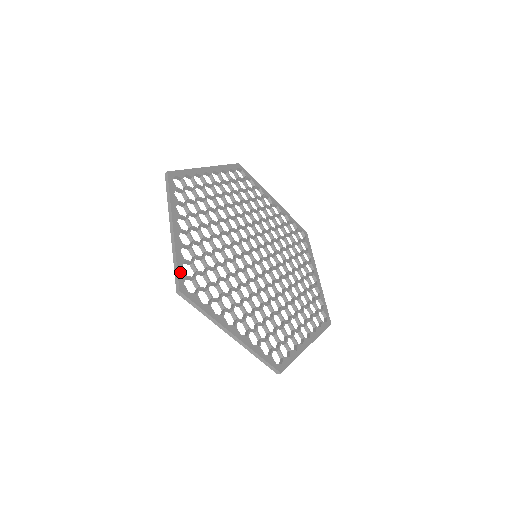
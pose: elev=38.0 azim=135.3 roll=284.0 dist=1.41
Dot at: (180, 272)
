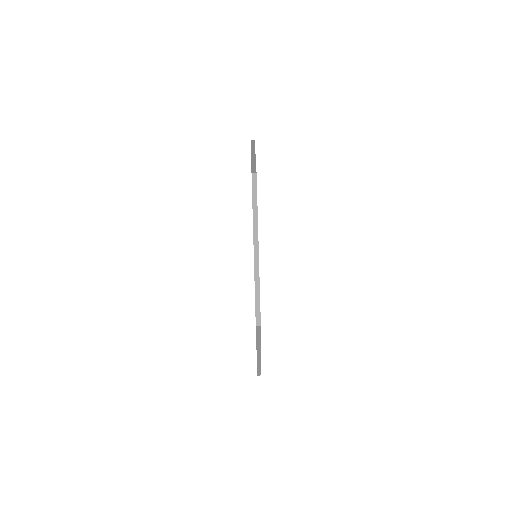
Dot at: occluded
